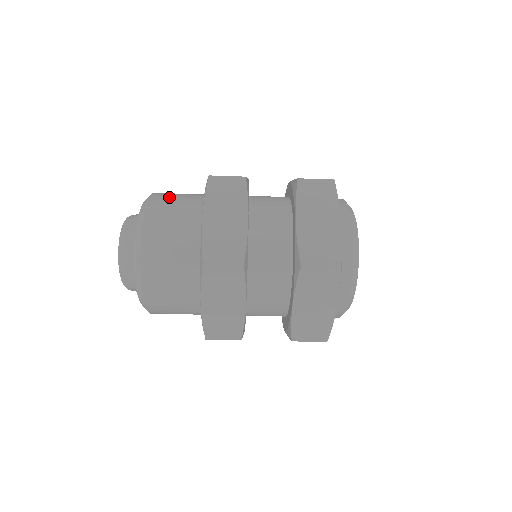
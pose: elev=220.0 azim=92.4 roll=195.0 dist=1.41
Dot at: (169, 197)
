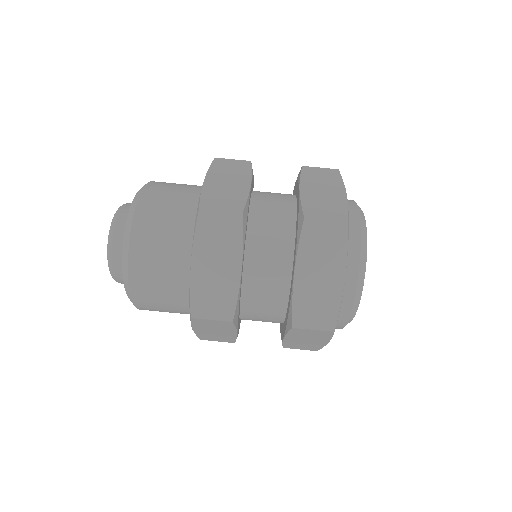
Dot at: occluded
